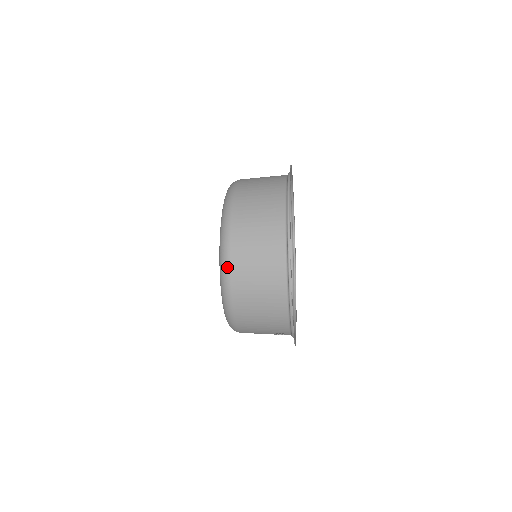
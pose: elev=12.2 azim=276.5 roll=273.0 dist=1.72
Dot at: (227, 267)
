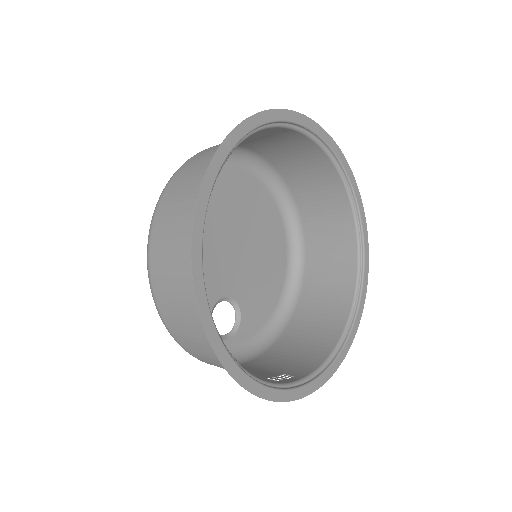
Dot at: (153, 297)
